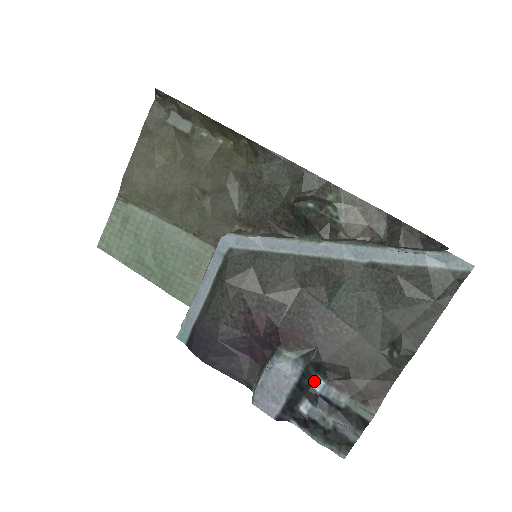
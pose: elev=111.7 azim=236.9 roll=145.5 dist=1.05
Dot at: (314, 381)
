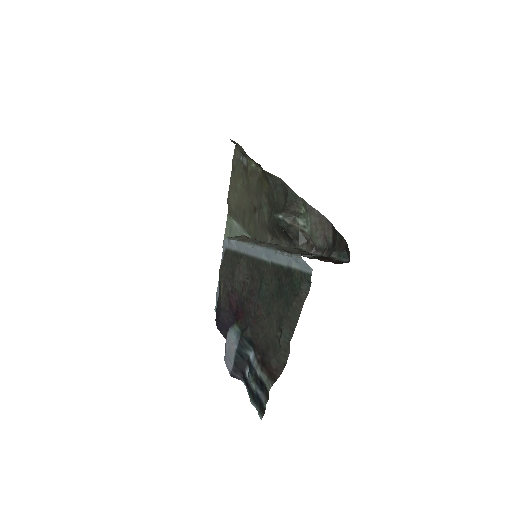
Dot at: (251, 353)
